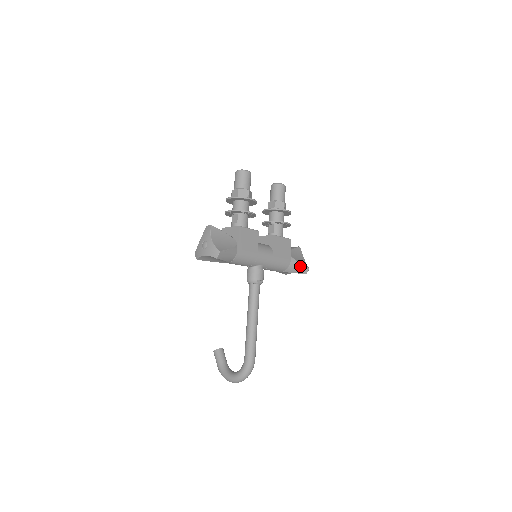
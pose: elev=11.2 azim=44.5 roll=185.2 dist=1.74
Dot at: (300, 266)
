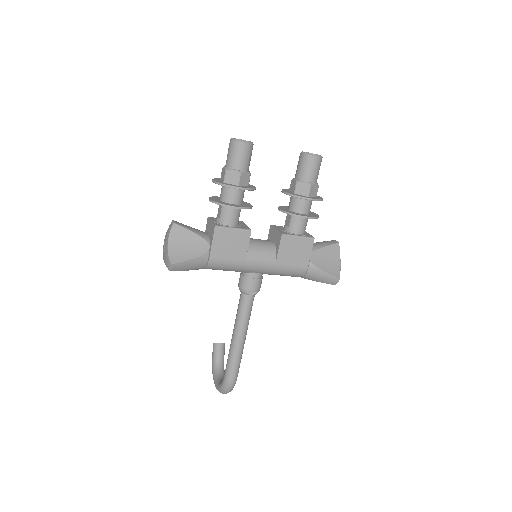
Dot at: (324, 275)
